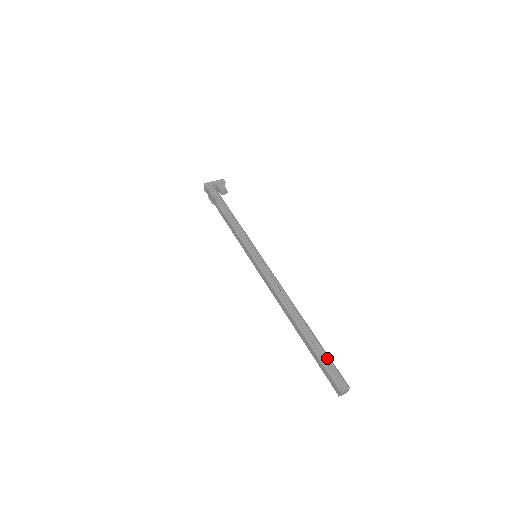
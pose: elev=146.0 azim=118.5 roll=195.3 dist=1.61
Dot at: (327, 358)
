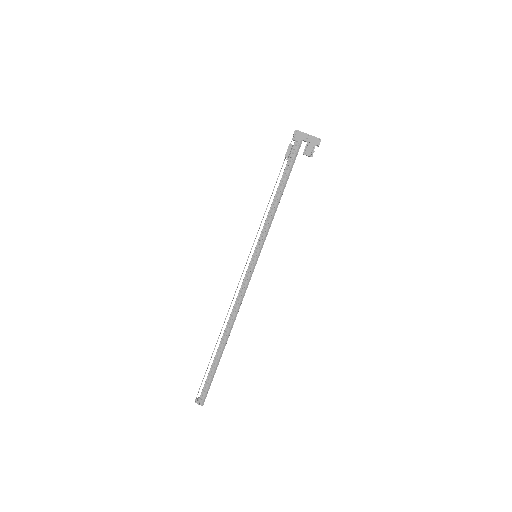
Dot at: (210, 379)
